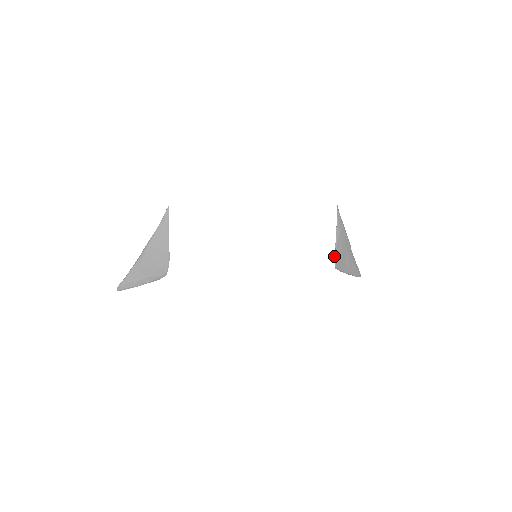
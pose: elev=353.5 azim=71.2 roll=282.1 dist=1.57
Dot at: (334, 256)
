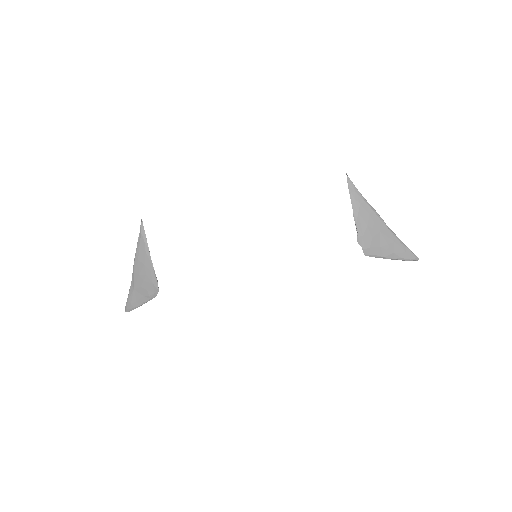
Dot at: (358, 240)
